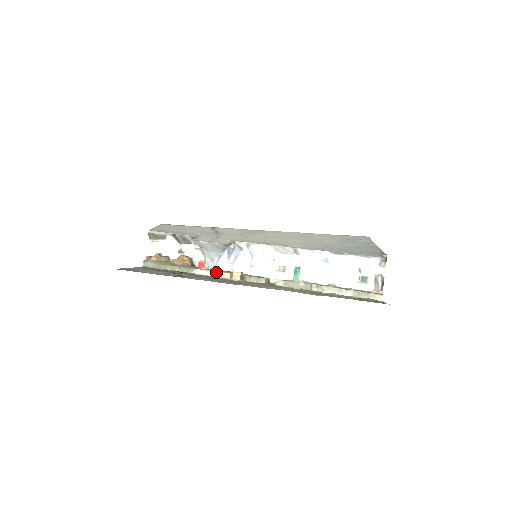
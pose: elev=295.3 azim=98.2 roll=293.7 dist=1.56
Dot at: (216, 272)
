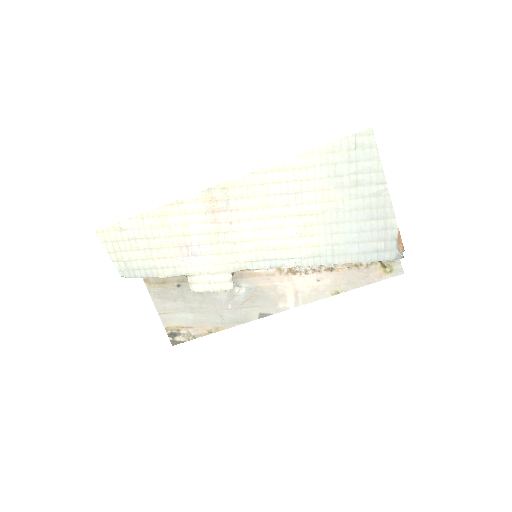
Dot at: occluded
